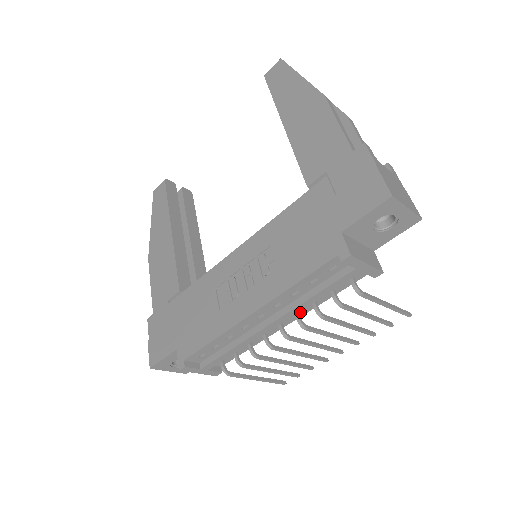
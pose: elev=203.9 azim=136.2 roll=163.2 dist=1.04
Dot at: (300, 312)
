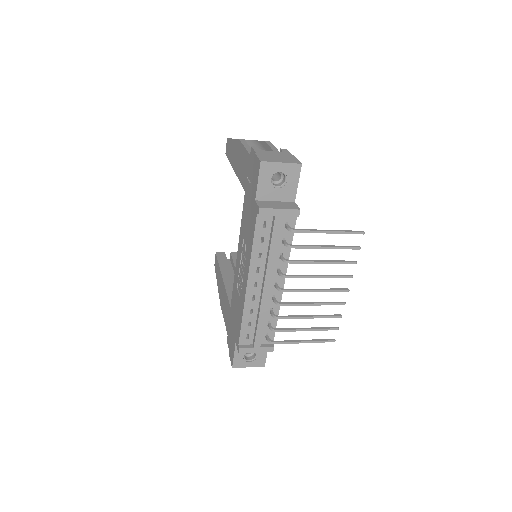
Dot at: (282, 270)
